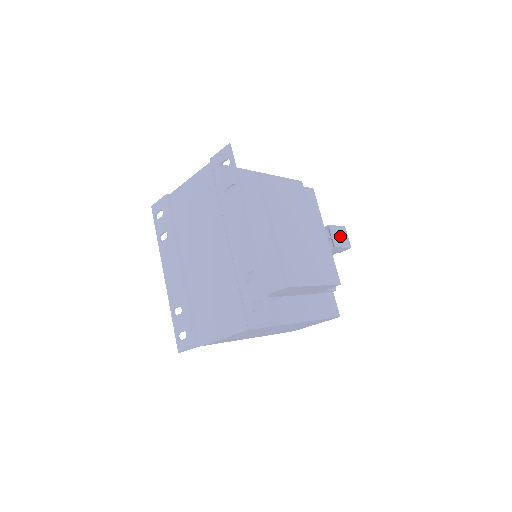
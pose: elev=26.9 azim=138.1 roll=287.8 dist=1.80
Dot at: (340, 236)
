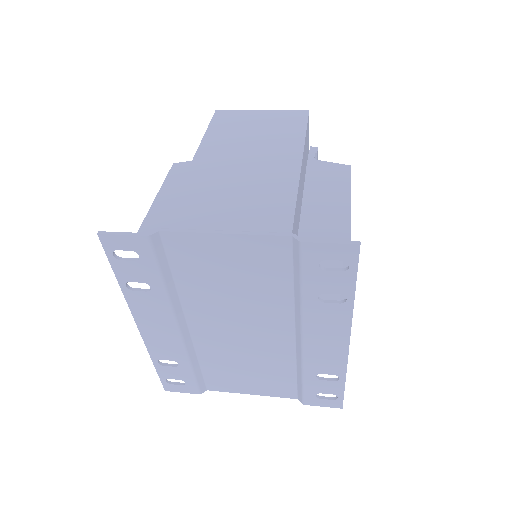
Dot at: occluded
